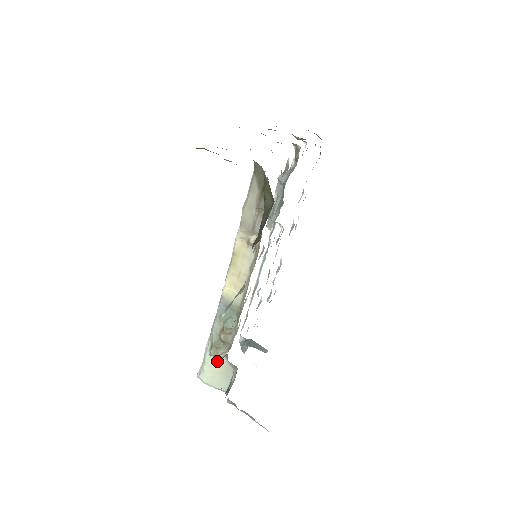
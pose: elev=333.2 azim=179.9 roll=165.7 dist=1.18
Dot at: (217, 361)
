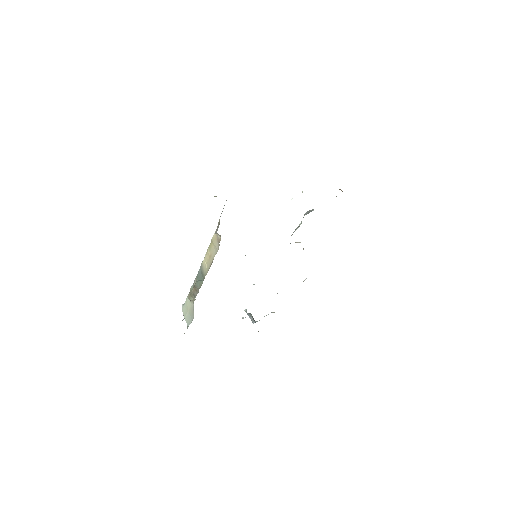
Dot at: (190, 304)
